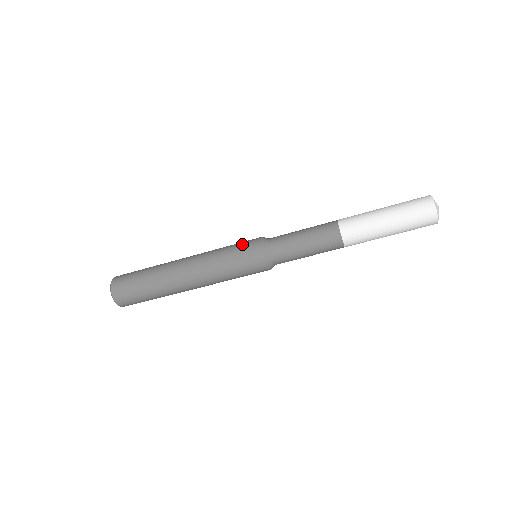
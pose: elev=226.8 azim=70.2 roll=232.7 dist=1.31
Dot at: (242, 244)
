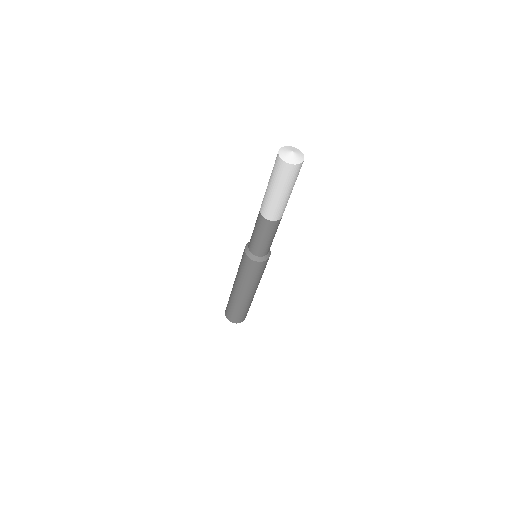
Dot at: (245, 266)
